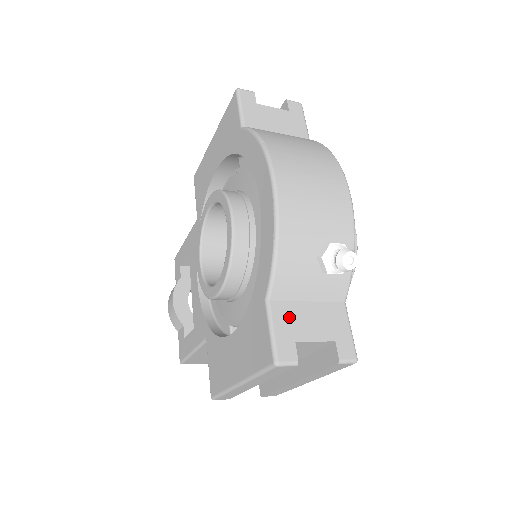
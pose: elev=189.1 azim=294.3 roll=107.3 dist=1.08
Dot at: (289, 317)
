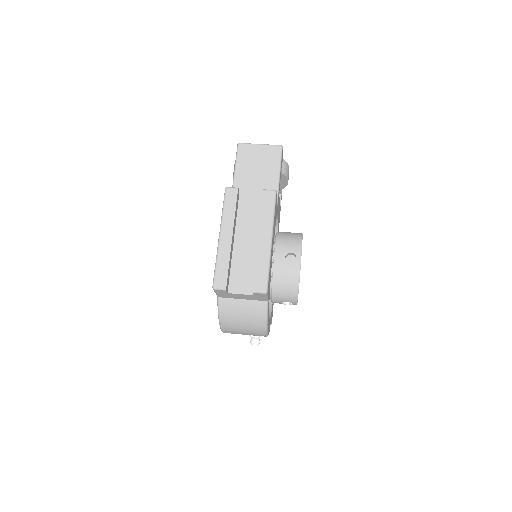
Dot at: occluded
